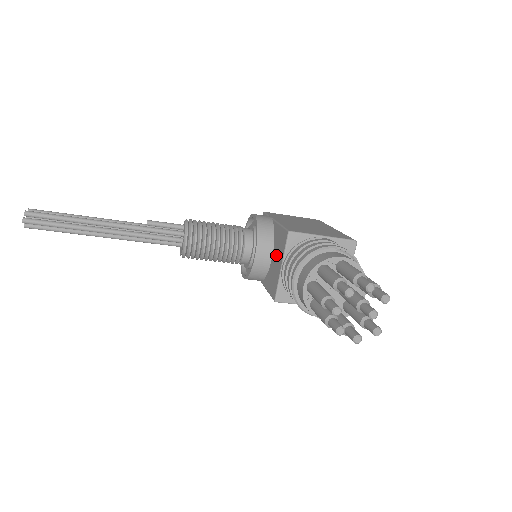
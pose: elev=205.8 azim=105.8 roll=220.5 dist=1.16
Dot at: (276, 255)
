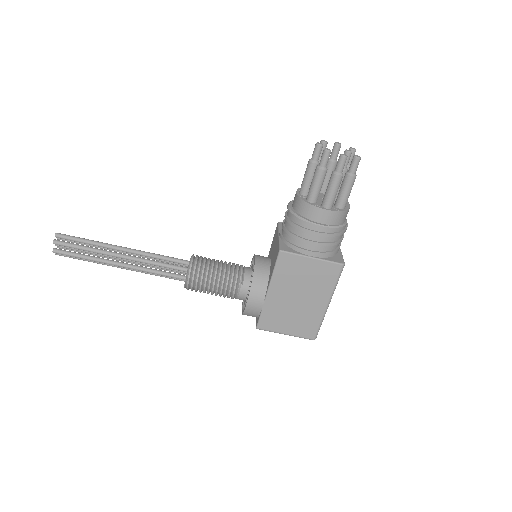
Dot at: (273, 249)
